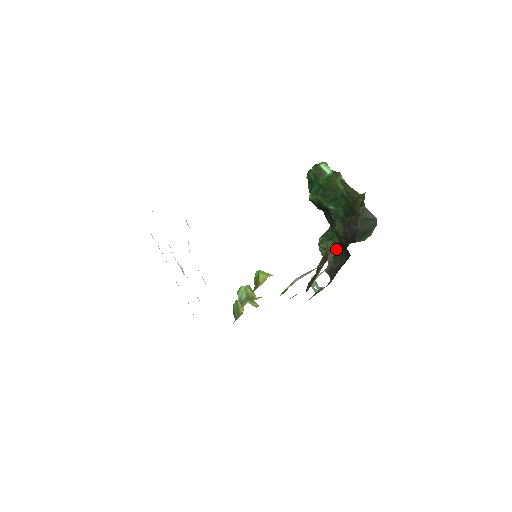
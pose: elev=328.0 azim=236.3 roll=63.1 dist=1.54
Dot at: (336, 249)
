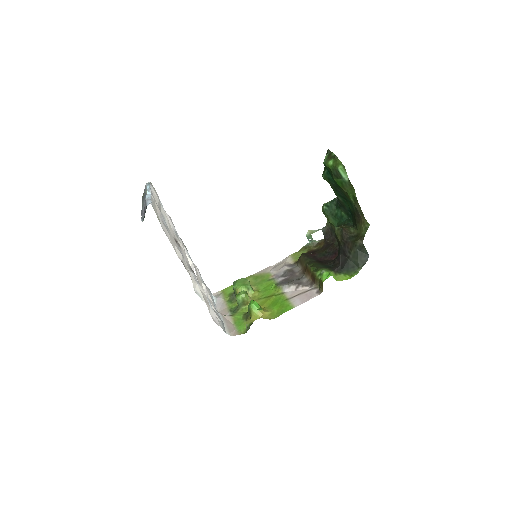
Dot at: (321, 290)
